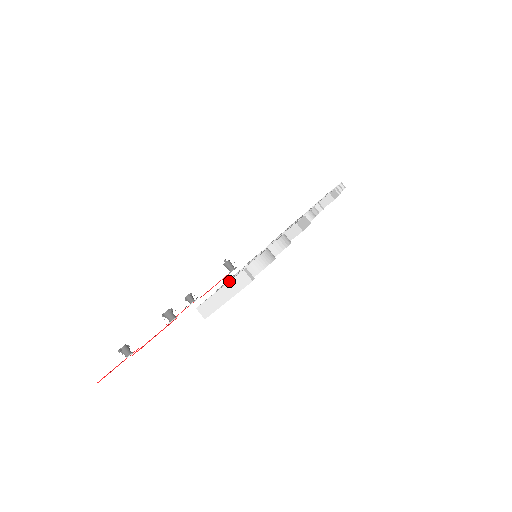
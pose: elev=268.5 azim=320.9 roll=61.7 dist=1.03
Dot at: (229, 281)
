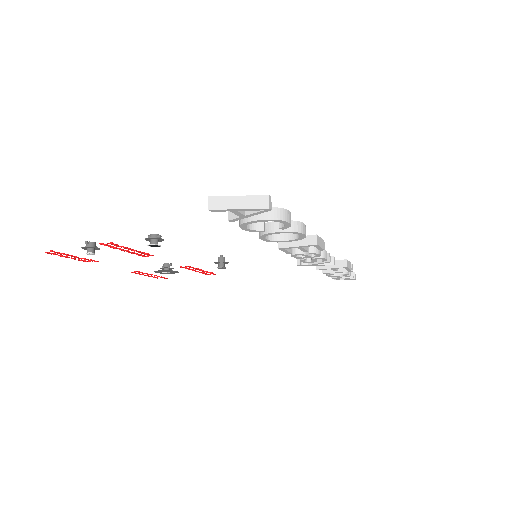
Dot at: (251, 195)
